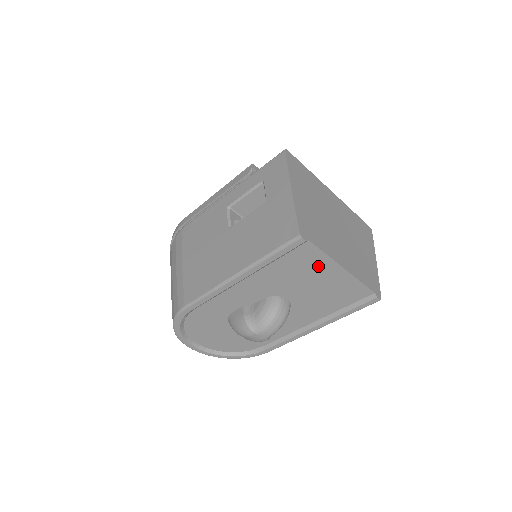
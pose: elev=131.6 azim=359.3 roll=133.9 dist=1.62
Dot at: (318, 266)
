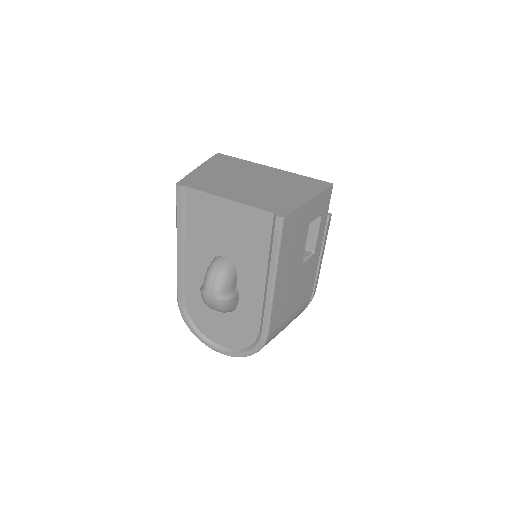
Dot at: (212, 208)
